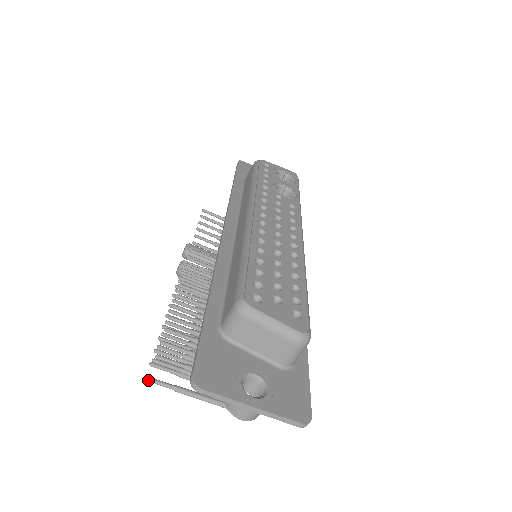
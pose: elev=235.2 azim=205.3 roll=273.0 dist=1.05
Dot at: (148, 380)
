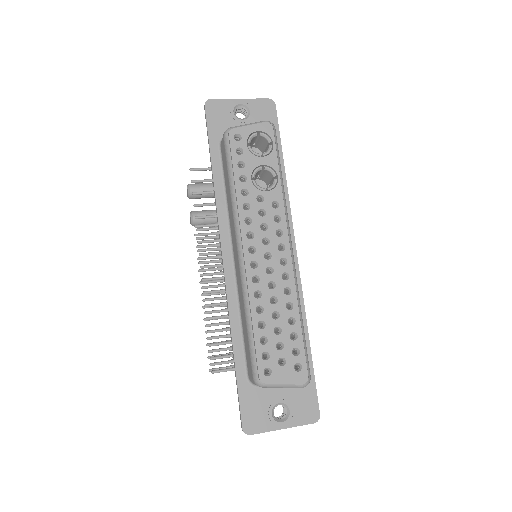
Dot at: occluded
